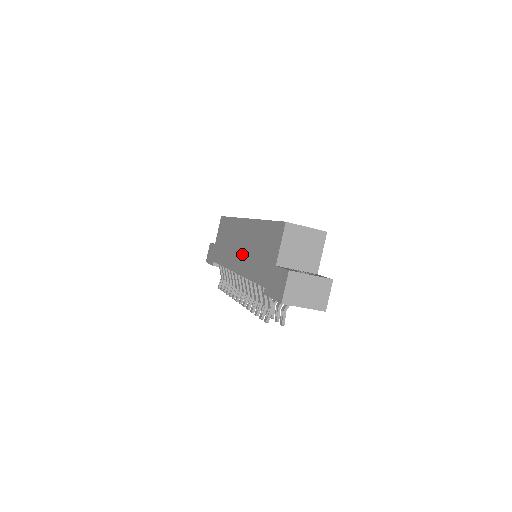
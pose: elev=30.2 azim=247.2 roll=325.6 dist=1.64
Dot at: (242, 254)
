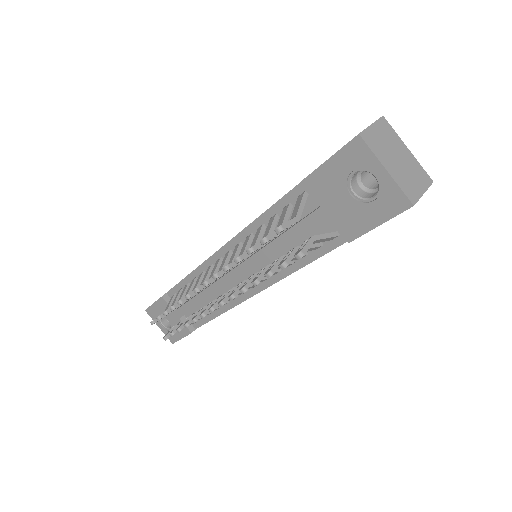
Dot at: occluded
